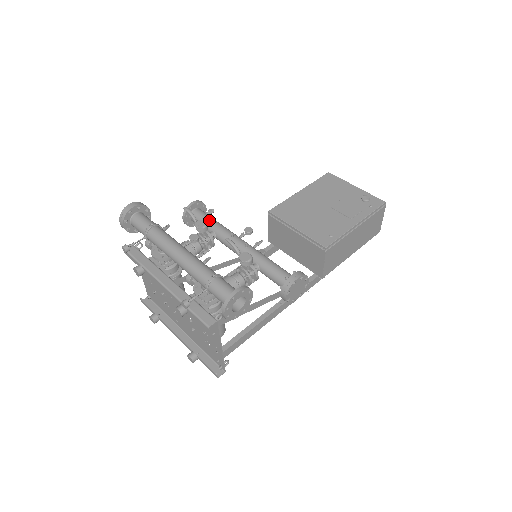
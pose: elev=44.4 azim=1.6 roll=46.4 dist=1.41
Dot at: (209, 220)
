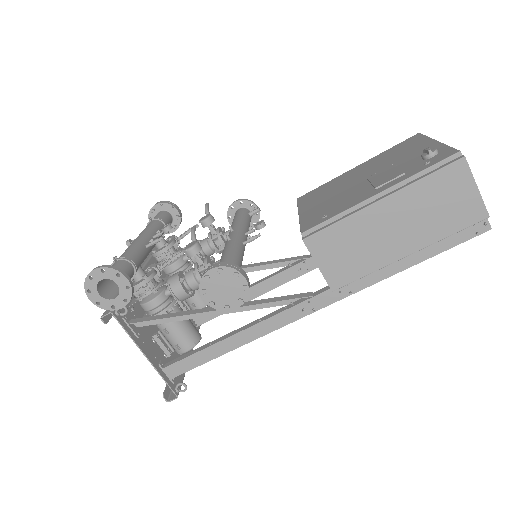
Dot at: (235, 217)
